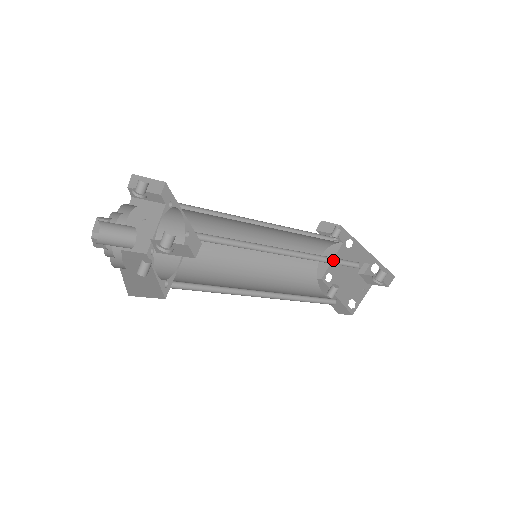
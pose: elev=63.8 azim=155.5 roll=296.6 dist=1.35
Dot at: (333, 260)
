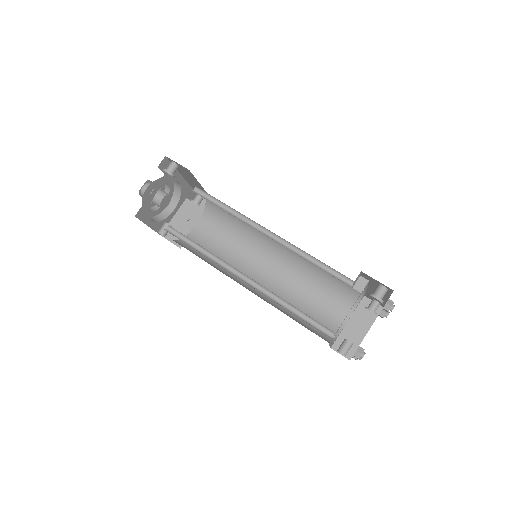
Dot at: (328, 271)
